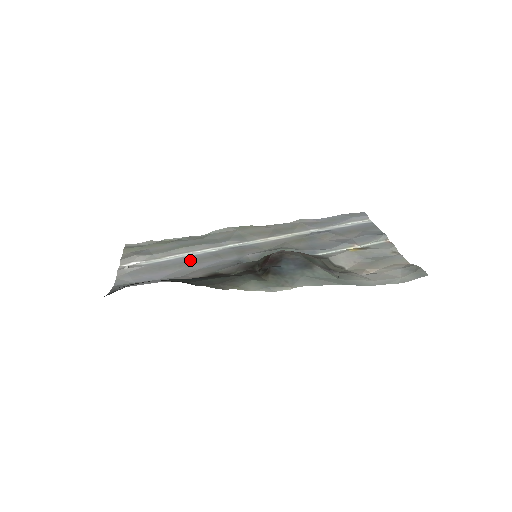
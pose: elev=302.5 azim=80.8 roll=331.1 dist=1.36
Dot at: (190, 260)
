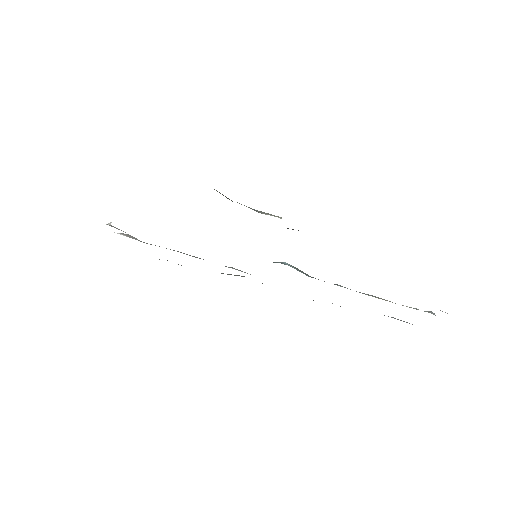
Dot at: occluded
